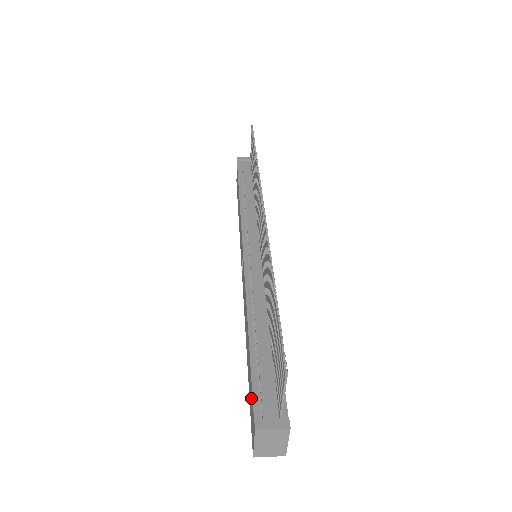
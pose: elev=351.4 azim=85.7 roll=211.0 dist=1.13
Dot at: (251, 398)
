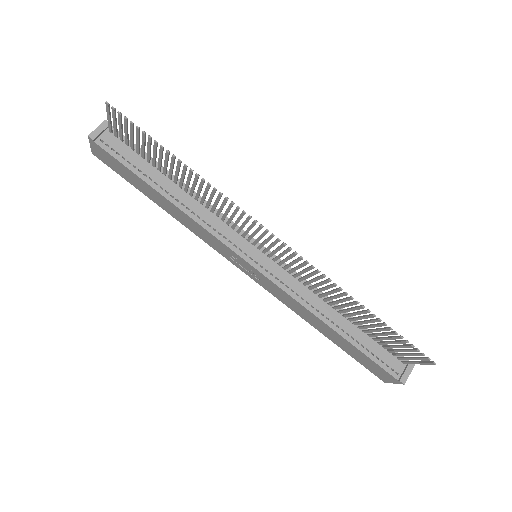
Dot at: (372, 365)
